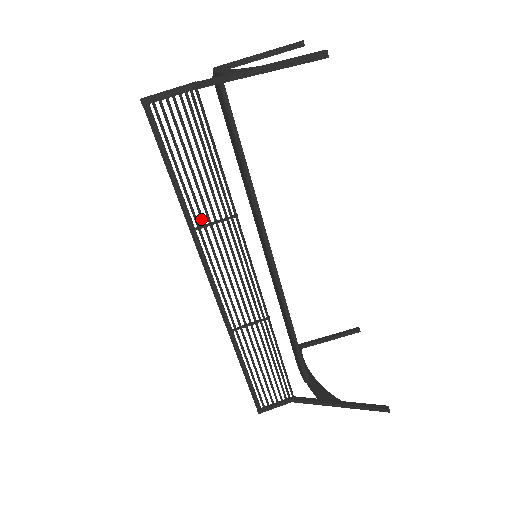
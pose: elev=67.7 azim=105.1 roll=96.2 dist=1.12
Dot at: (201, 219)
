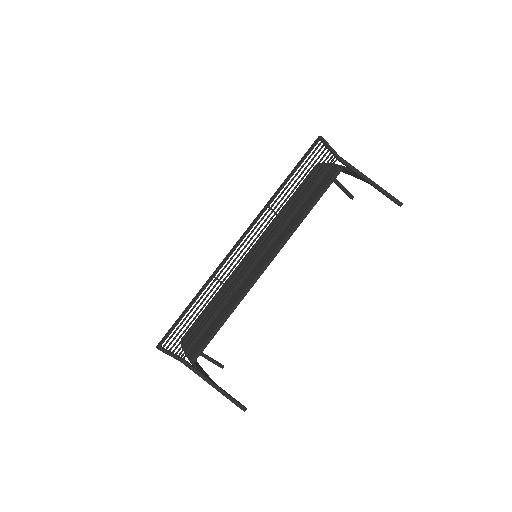
Dot at: (276, 206)
